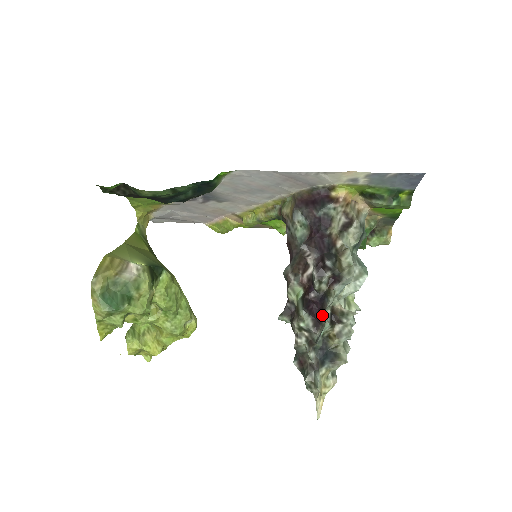
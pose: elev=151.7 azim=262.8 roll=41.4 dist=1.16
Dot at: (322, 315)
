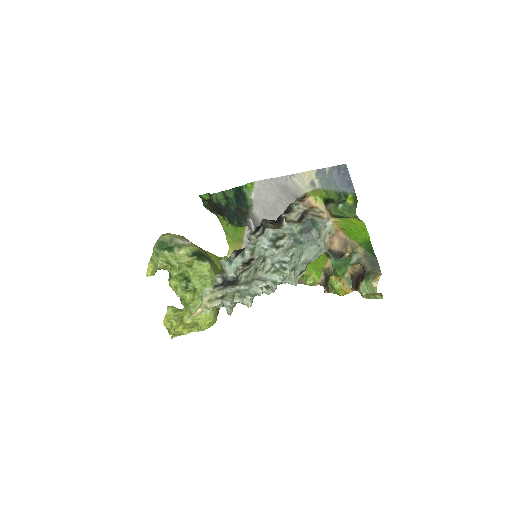
Dot at: (242, 256)
